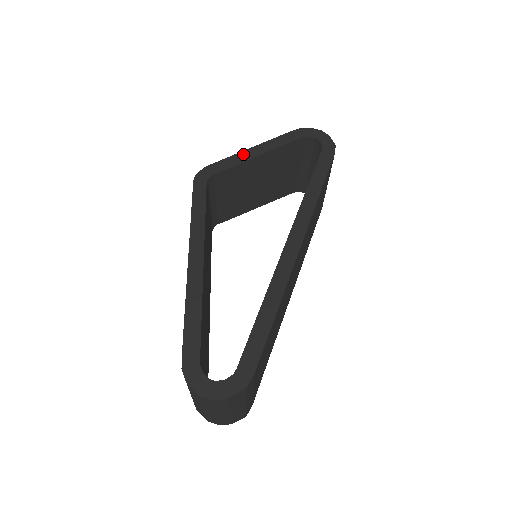
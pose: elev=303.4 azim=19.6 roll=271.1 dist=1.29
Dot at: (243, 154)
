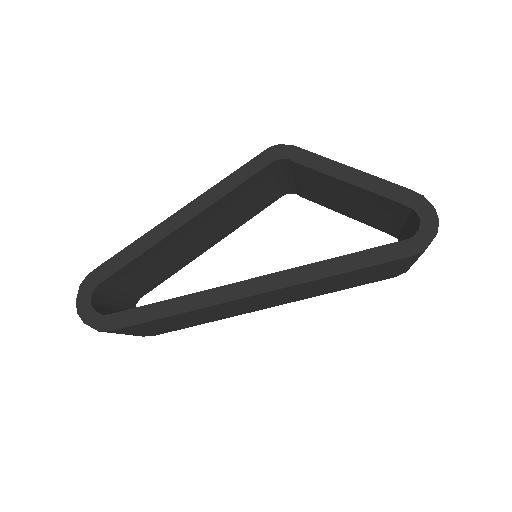
Dot at: (336, 166)
